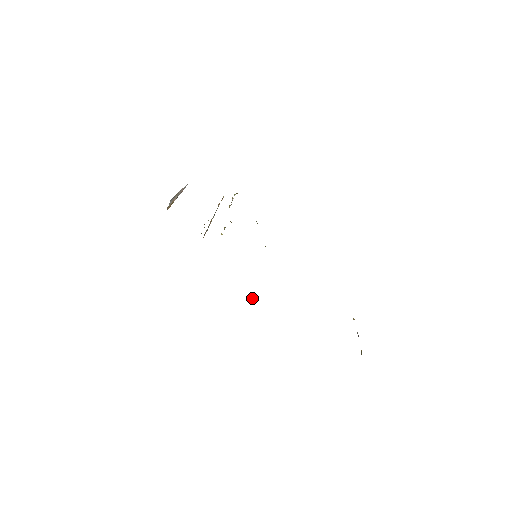
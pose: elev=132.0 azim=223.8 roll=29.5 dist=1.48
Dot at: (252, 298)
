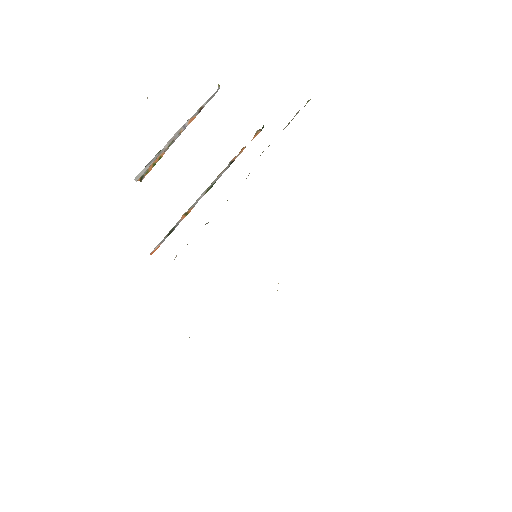
Dot at: (189, 337)
